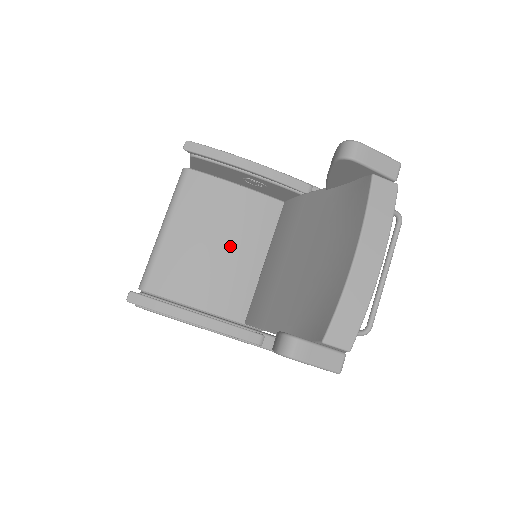
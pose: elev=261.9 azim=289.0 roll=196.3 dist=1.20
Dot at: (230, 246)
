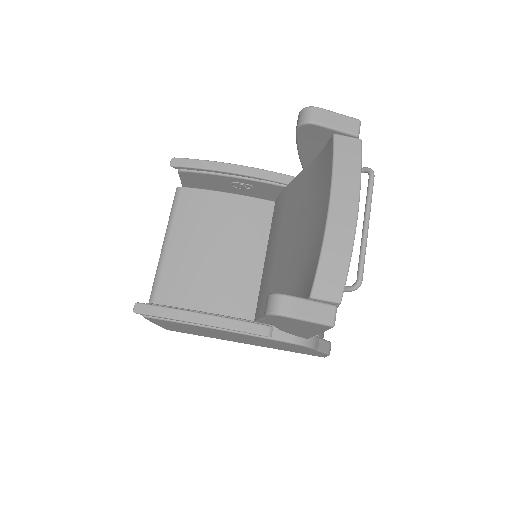
Dot at: (229, 250)
